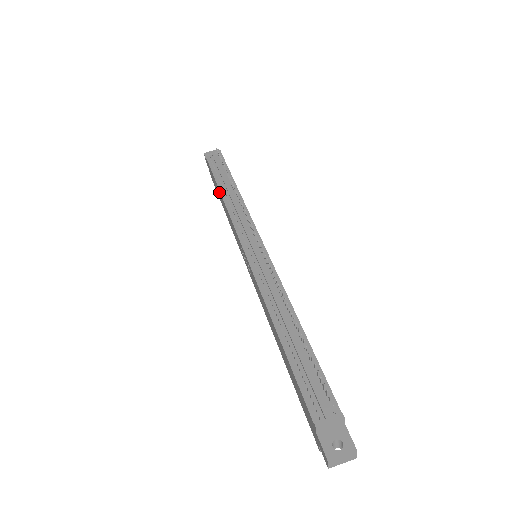
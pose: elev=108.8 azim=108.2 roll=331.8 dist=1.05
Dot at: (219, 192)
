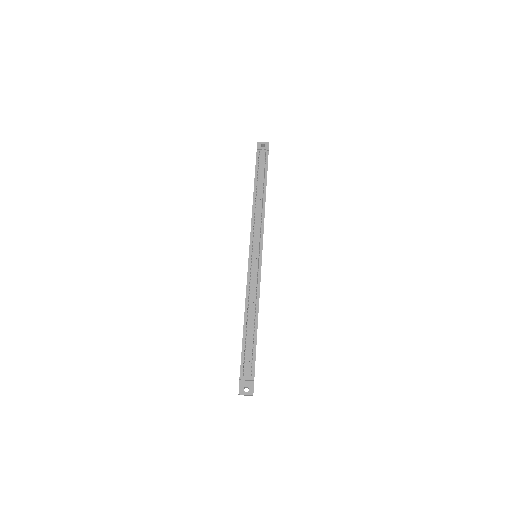
Dot at: (254, 190)
